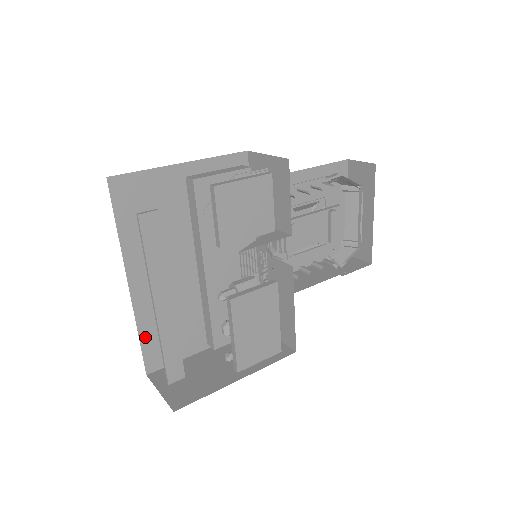
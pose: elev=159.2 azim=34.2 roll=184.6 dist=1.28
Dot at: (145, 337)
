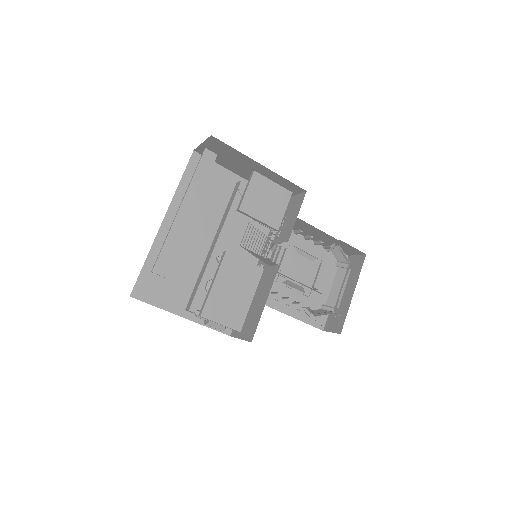
Dot at: (148, 266)
